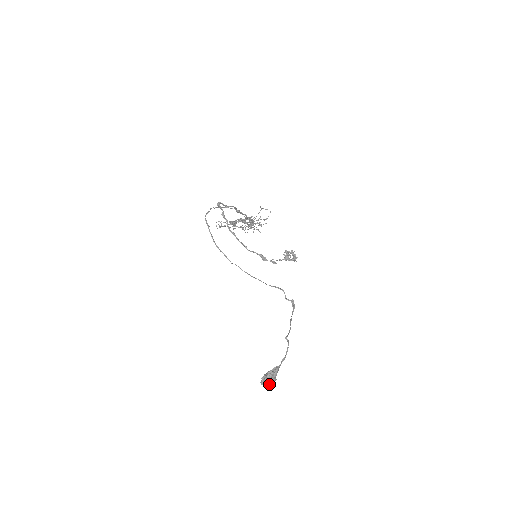
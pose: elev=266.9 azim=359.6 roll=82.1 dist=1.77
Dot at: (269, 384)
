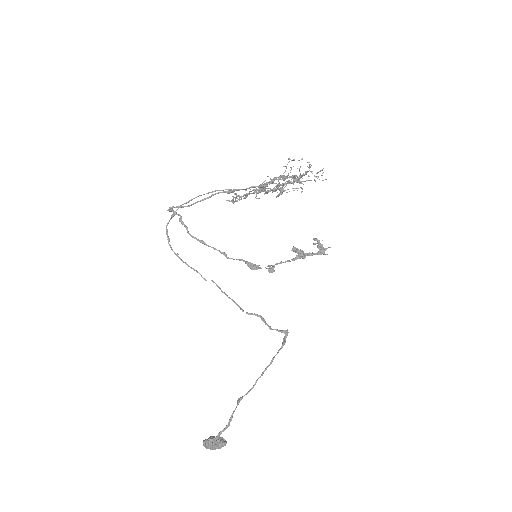
Dot at: (214, 449)
